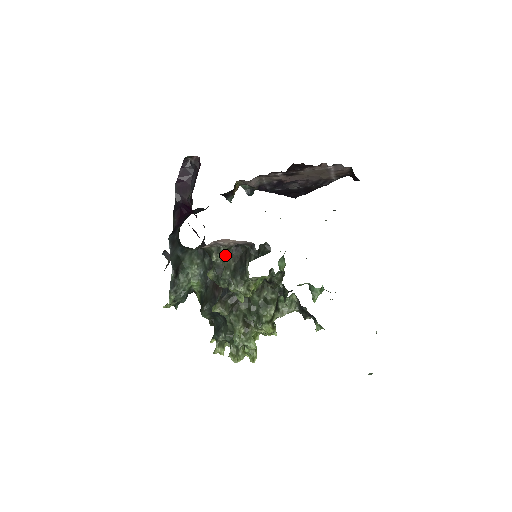
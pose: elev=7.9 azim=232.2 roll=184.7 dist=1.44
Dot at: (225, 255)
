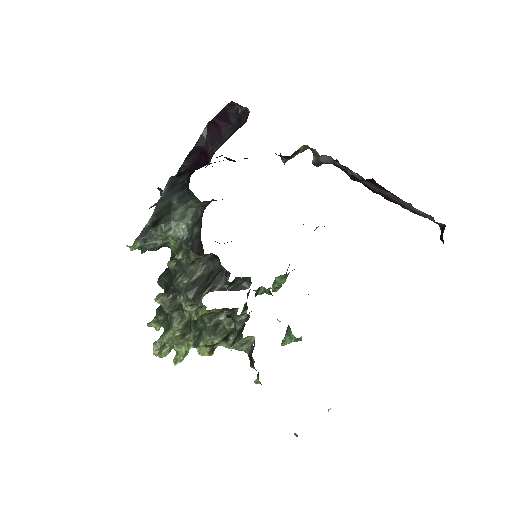
Dot at: occluded
